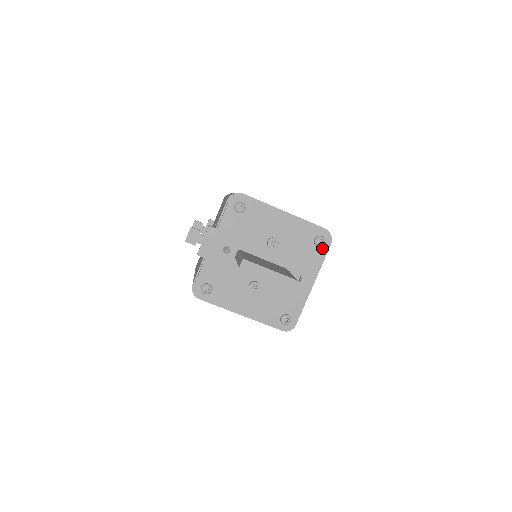
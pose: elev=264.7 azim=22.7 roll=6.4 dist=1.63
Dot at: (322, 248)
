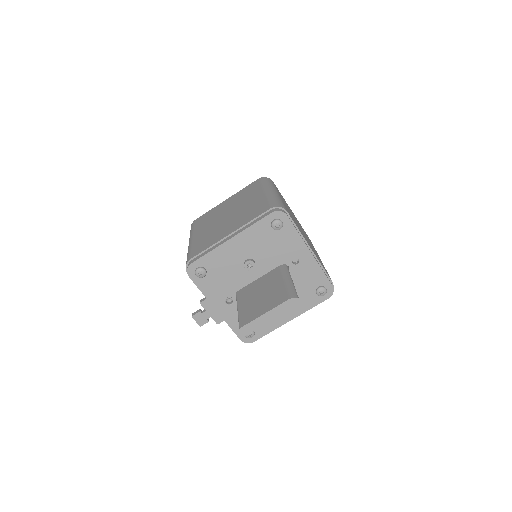
Dot at: (285, 226)
